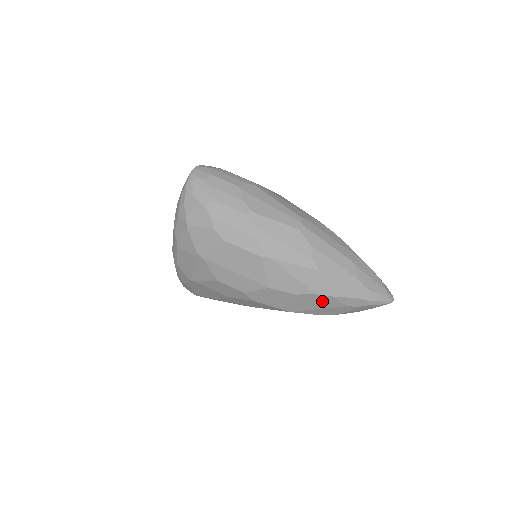
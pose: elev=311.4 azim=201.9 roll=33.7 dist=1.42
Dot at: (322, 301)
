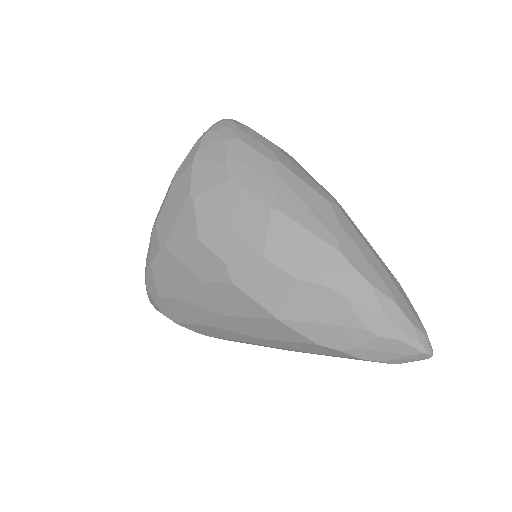
Dot at: (330, 306)
